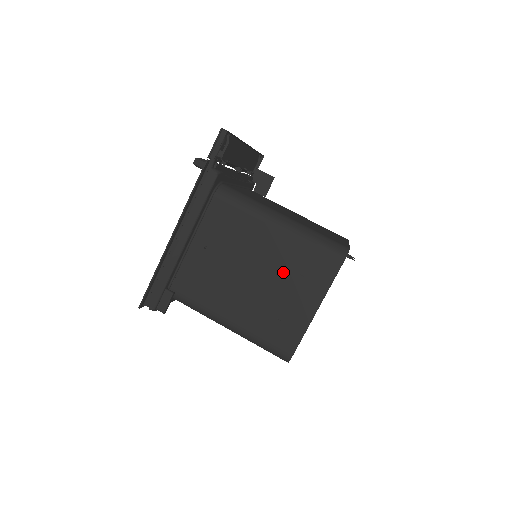
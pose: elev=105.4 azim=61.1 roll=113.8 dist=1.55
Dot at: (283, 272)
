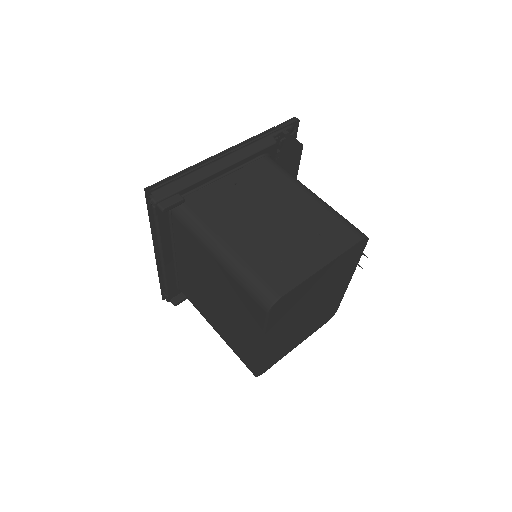
Dot at: (302, 226)
